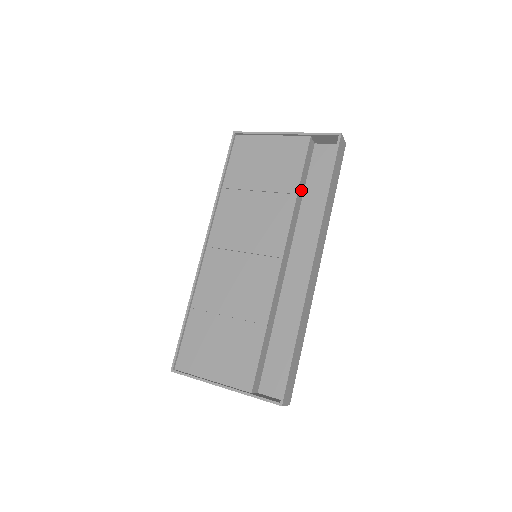
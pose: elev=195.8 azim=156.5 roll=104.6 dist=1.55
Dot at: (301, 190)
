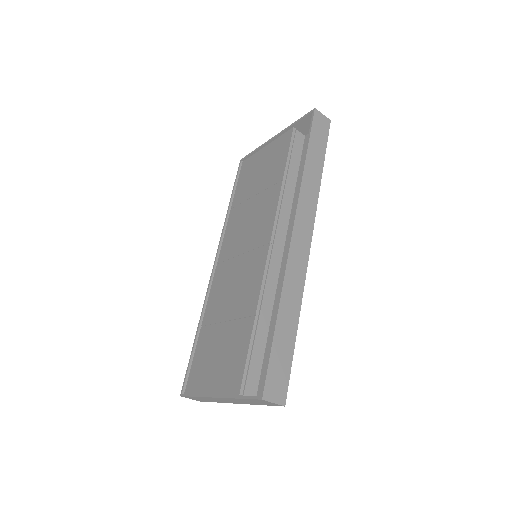
Dot at: (291, 178)
